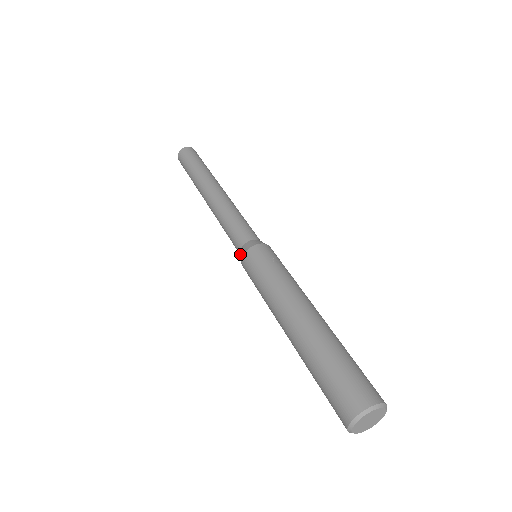
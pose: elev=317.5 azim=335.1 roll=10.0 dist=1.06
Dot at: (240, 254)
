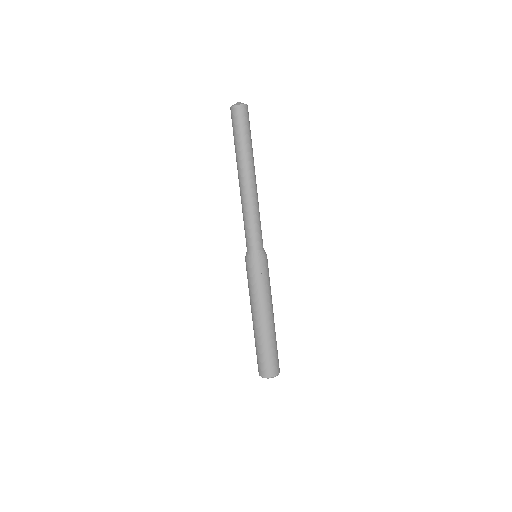
Dot at: (246, 252)
